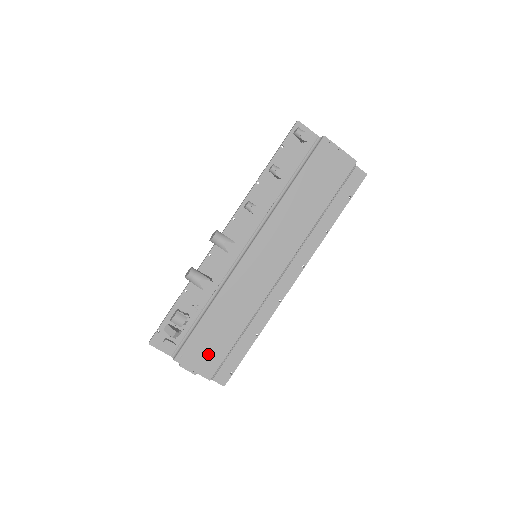
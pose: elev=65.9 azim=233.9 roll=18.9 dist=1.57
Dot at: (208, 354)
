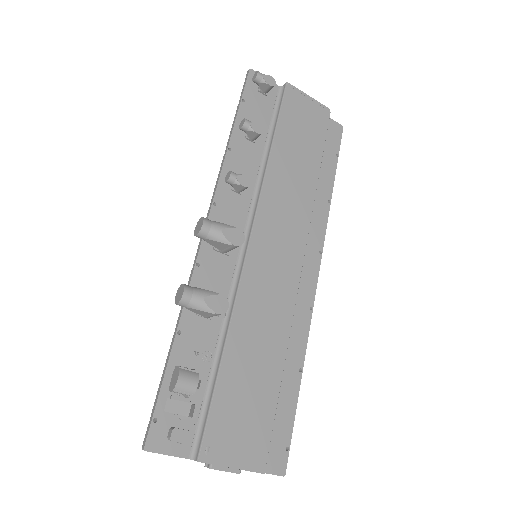
Dot at: (247, 427)
